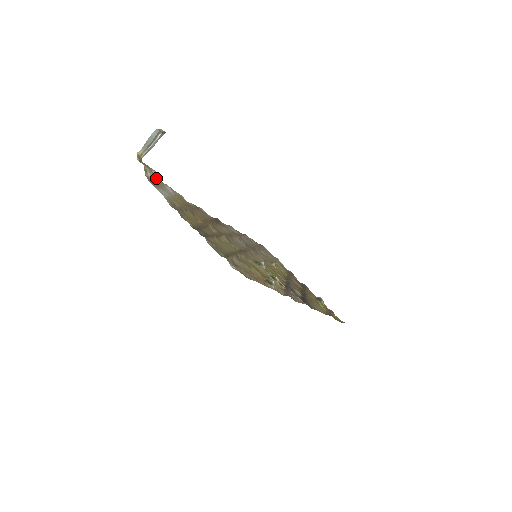
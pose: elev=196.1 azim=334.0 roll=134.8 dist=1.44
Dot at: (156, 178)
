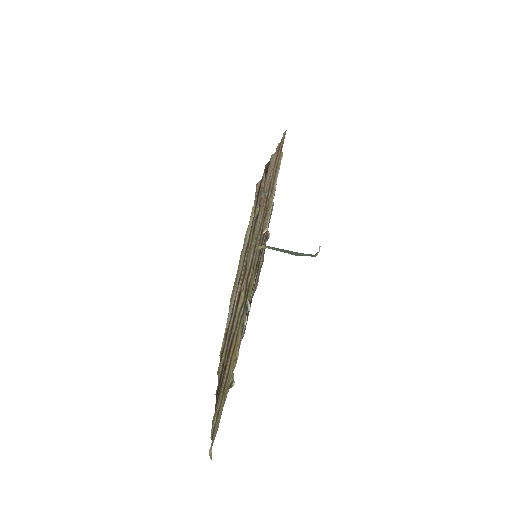
Dot at: occluded
